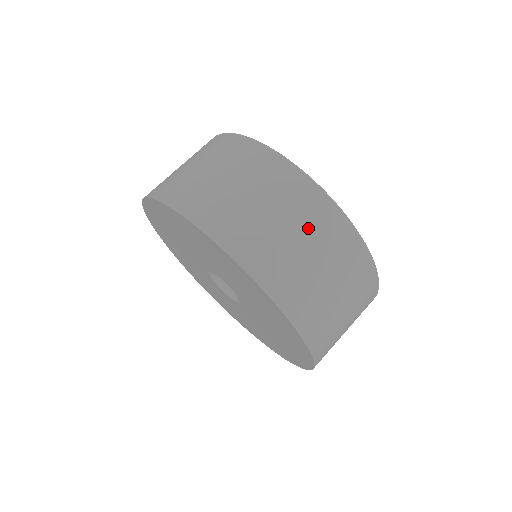
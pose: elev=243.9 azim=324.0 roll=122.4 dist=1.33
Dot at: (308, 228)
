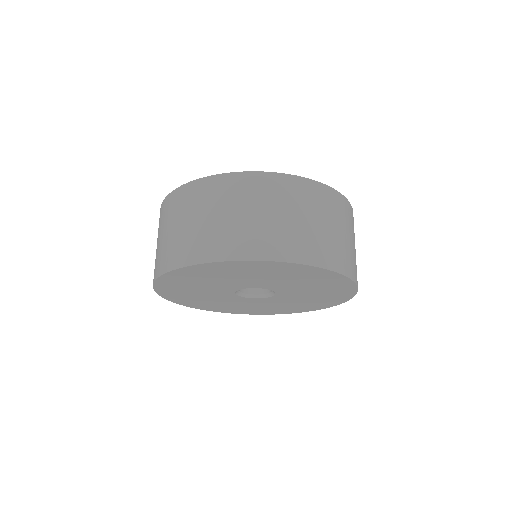
Dot at: occluded
